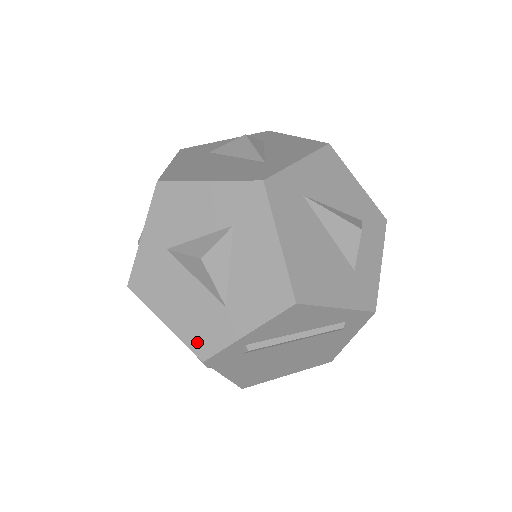
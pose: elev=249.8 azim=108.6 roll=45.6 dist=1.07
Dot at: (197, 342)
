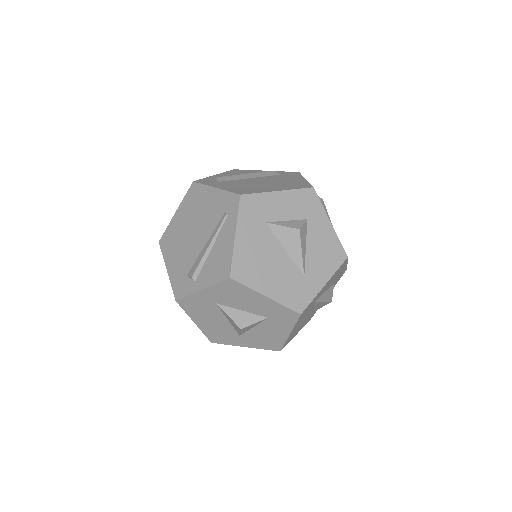
Dot at: (212, 337)
